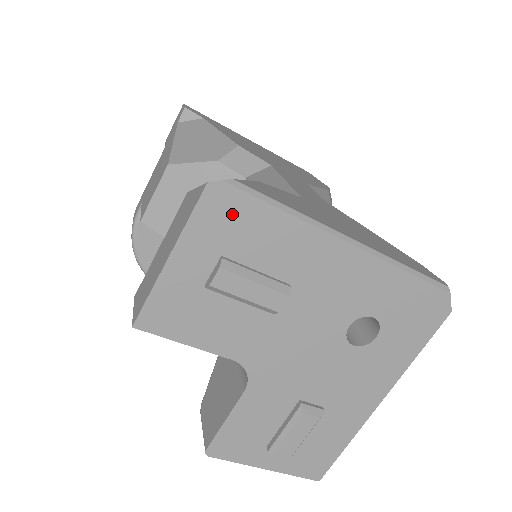
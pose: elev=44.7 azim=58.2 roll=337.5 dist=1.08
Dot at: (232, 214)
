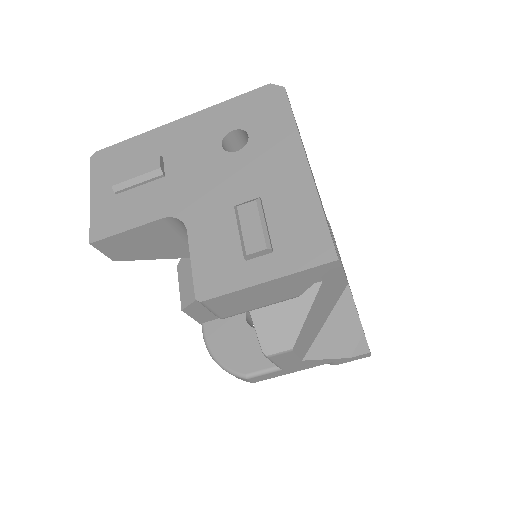
Dot at: (109, 158)
